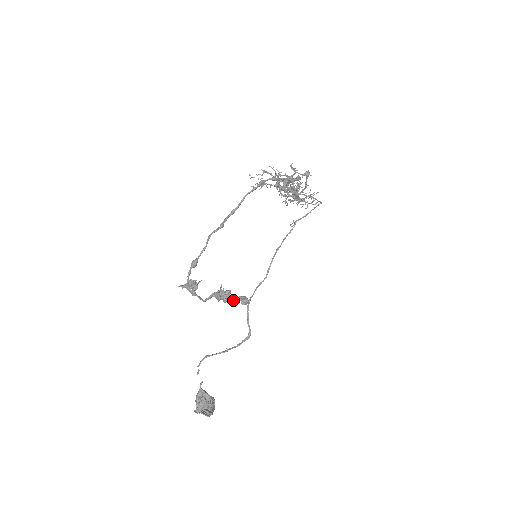
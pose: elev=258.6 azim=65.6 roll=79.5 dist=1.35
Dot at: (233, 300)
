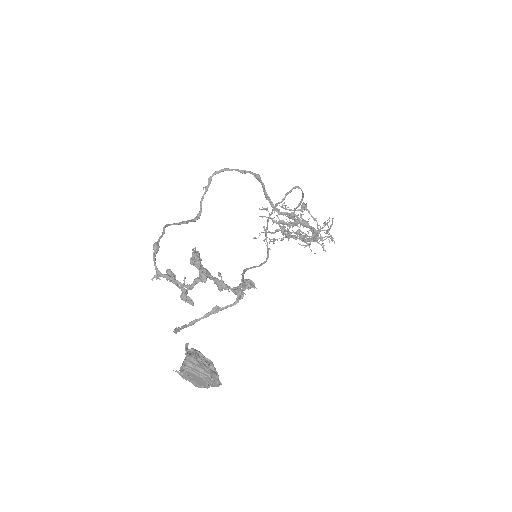
Dot at: (234, 289)
